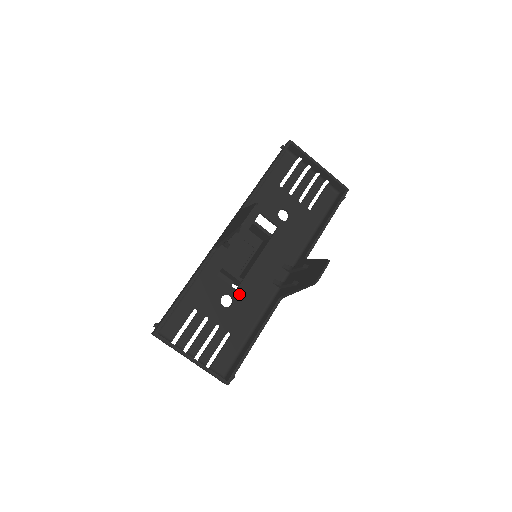
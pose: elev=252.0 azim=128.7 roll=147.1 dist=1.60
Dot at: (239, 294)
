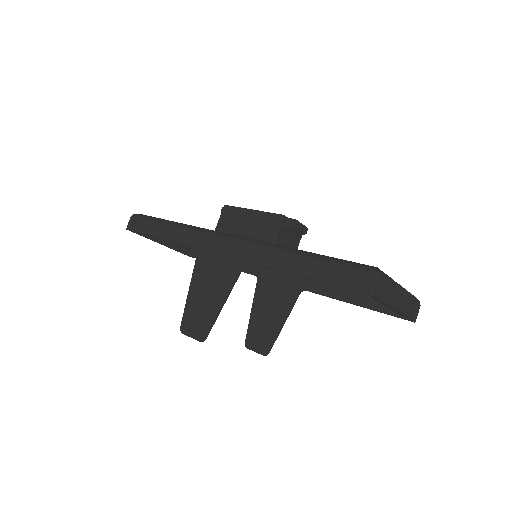
Dot at: occluded
